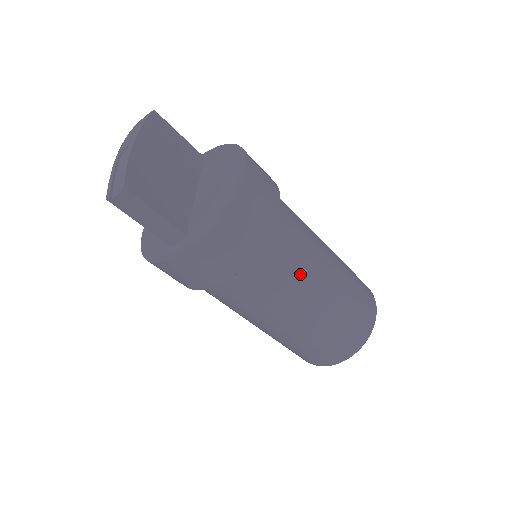
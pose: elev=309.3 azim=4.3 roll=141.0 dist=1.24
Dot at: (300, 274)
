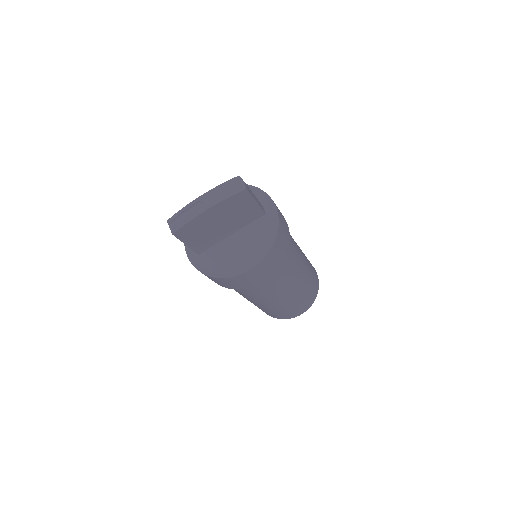
Dot at: (251, 297)
